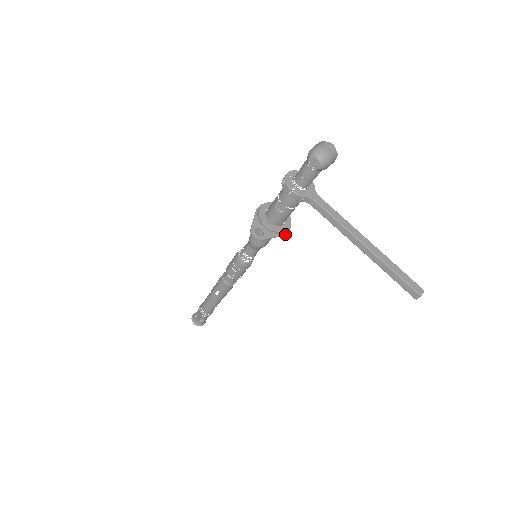
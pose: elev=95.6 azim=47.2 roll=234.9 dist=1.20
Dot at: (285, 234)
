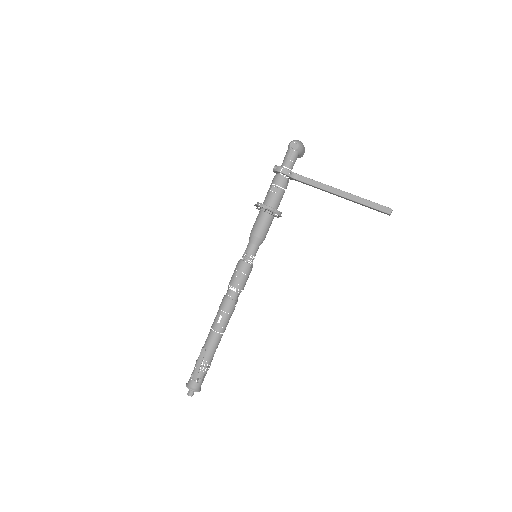
Dot at: (280, 215)
